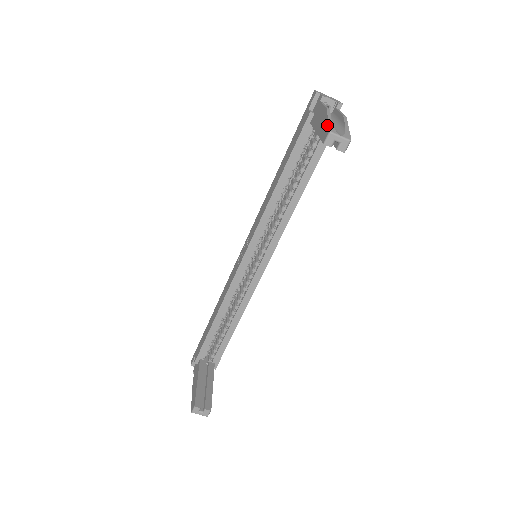
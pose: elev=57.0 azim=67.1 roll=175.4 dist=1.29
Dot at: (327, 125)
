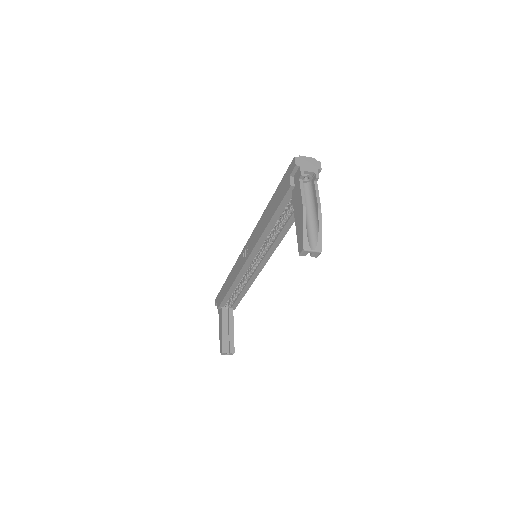
Dot at: (302, 236)
